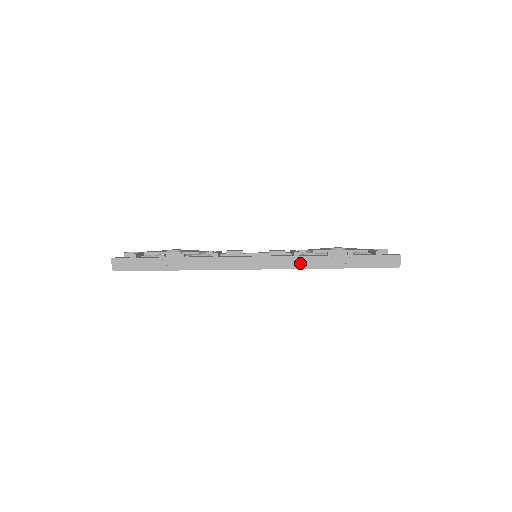
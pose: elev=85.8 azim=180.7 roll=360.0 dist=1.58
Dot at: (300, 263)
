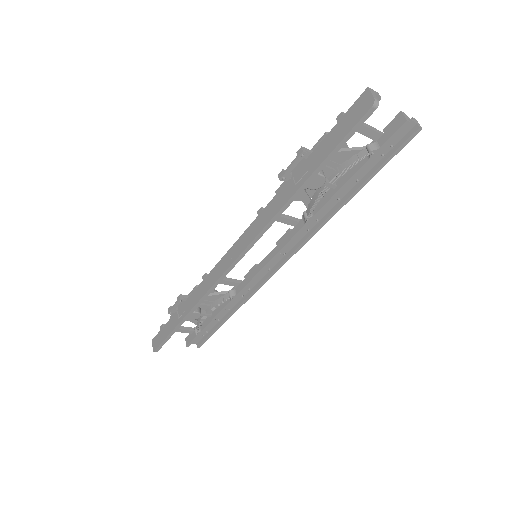
Dot at: (265, 218)
